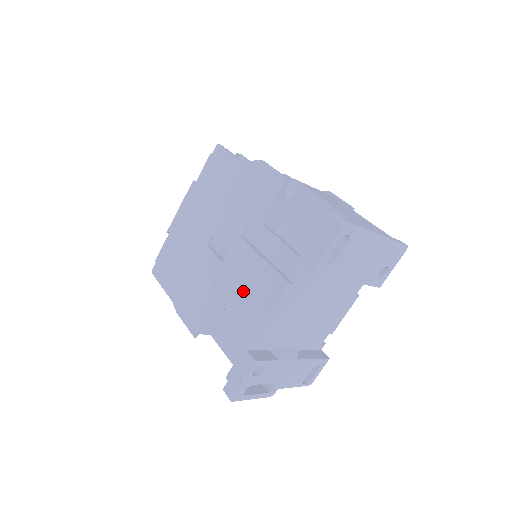
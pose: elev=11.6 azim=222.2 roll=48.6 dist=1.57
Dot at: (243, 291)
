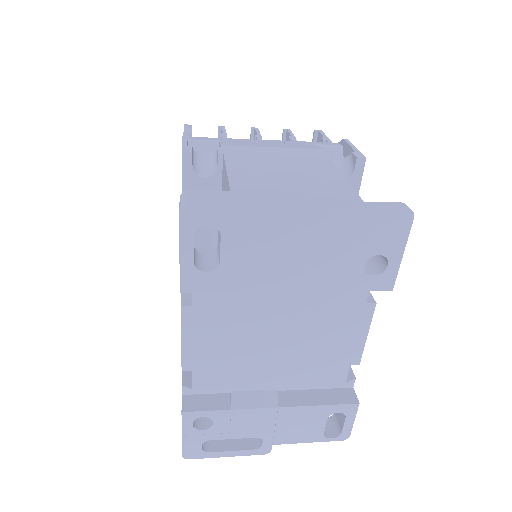
Dot at: occluded
